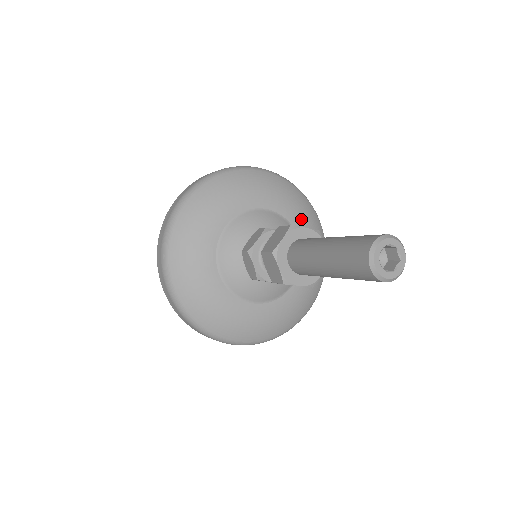
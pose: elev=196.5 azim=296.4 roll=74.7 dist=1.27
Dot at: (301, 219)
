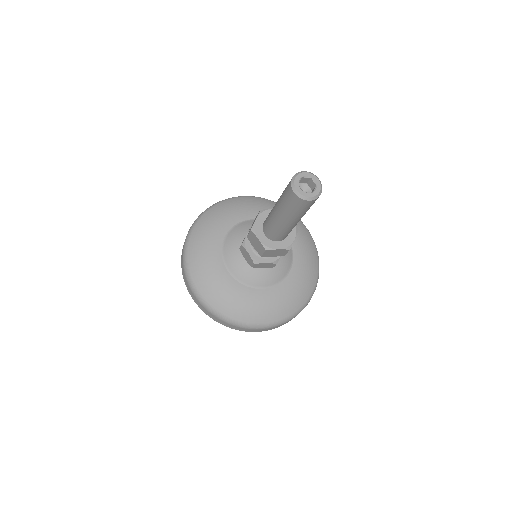
Dot at: occluded
